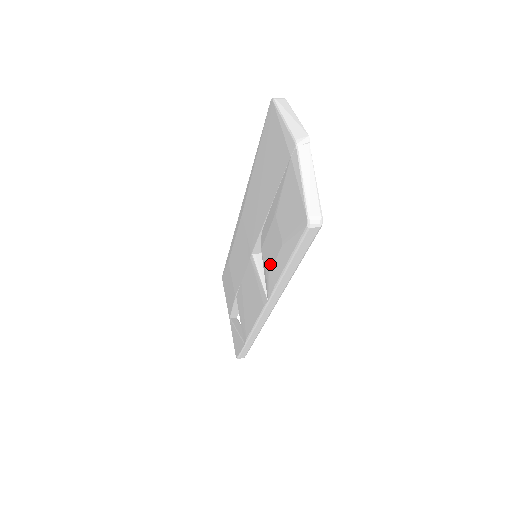
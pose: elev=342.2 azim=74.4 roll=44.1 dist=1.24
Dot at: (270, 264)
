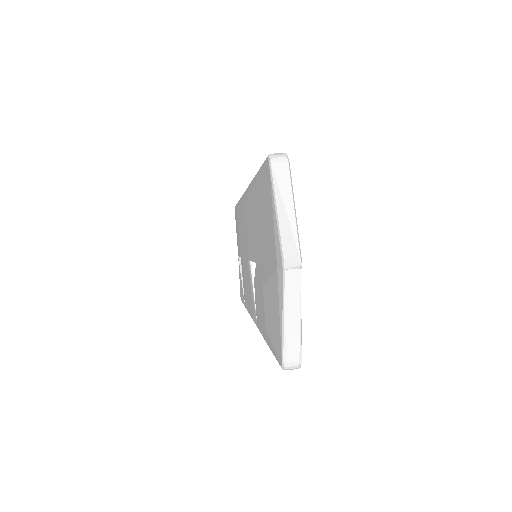
Dot at: (258, 313)
